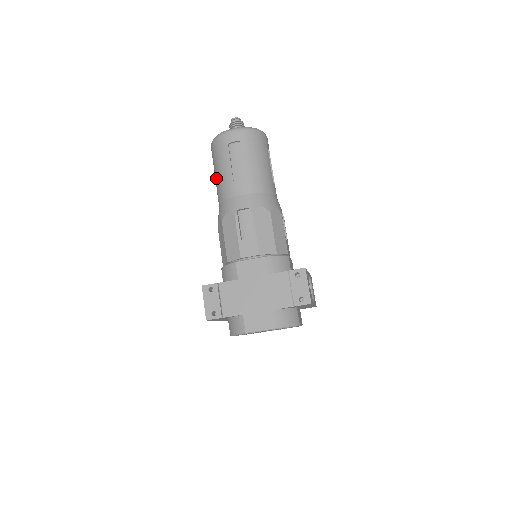
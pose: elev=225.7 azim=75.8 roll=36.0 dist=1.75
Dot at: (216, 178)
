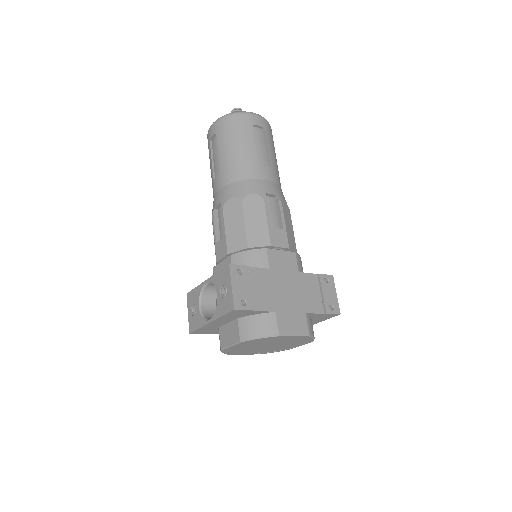
Dot at: (228, 154)
